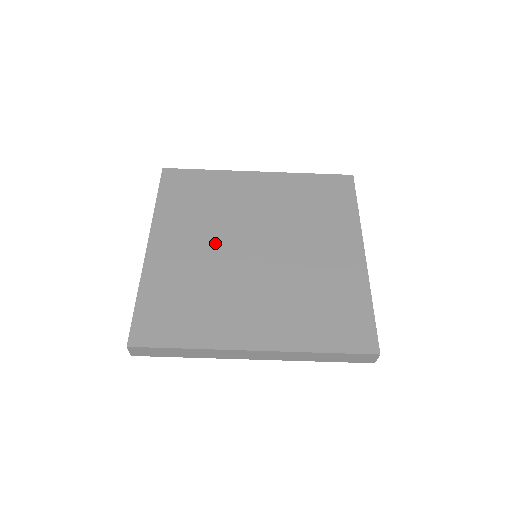
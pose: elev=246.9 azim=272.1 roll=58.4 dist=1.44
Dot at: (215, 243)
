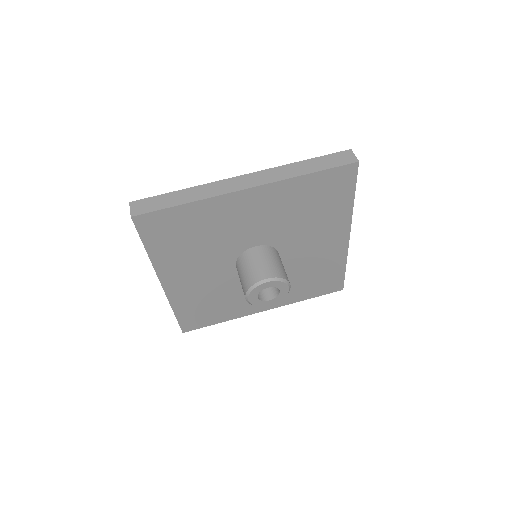
Dot at: occluded
